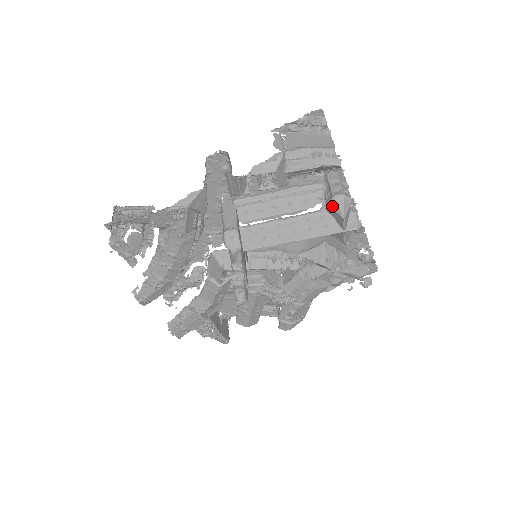
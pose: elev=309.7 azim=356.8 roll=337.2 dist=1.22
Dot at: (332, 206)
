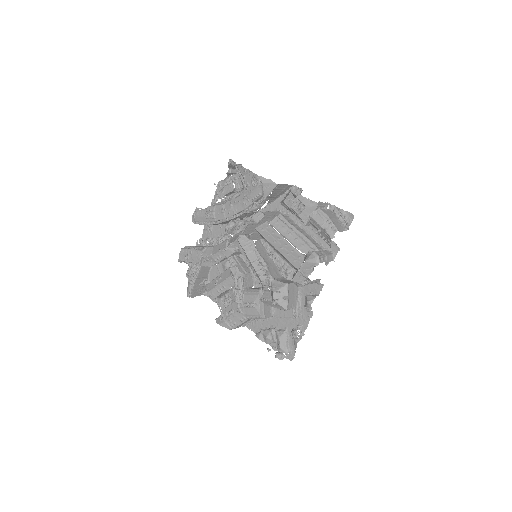
Dot at: (308, 254)
